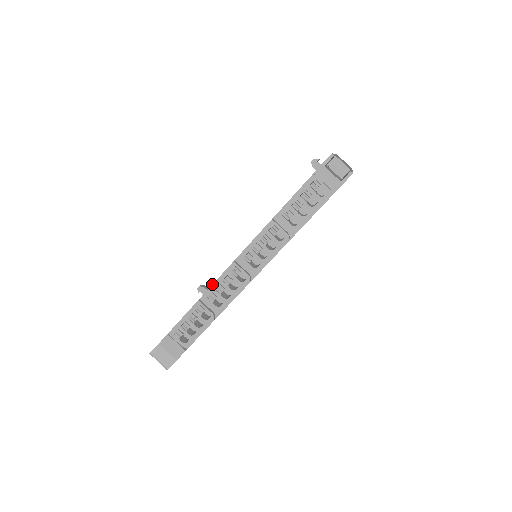
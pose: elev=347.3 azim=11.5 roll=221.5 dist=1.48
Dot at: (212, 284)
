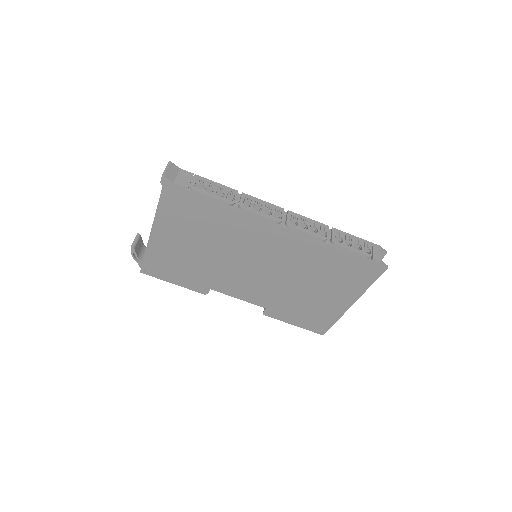
Dot at: (255, 199)
